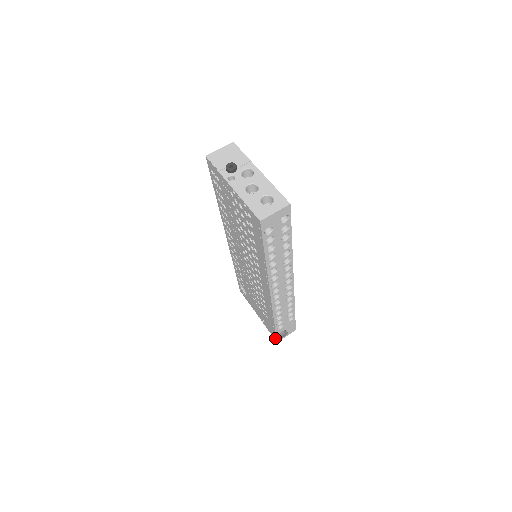
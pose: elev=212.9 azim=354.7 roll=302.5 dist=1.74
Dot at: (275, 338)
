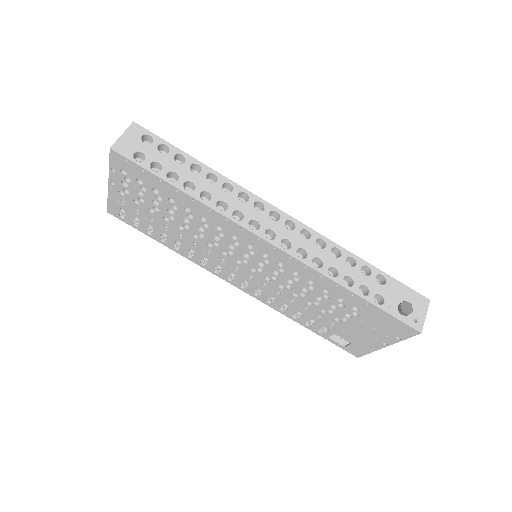
Dot at: (410, 329)
